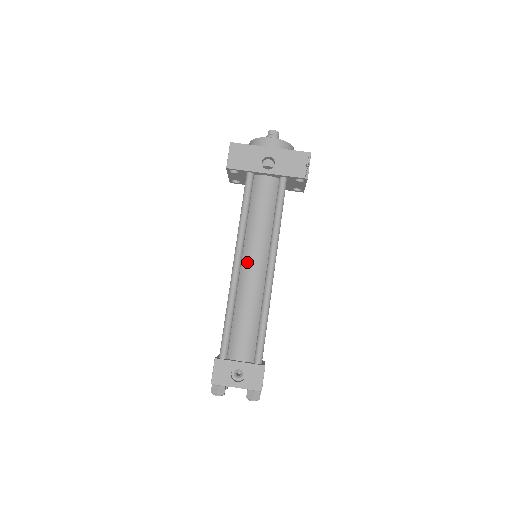
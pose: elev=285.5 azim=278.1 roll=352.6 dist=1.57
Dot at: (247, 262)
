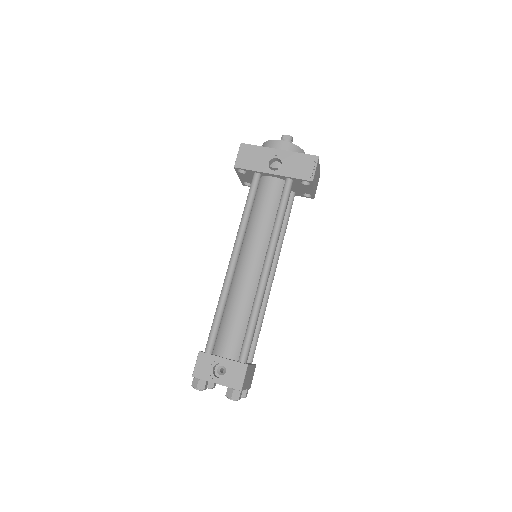
Dot at: (244, 260)
